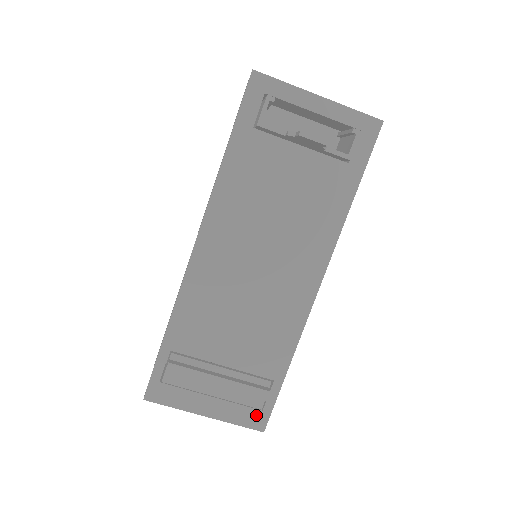
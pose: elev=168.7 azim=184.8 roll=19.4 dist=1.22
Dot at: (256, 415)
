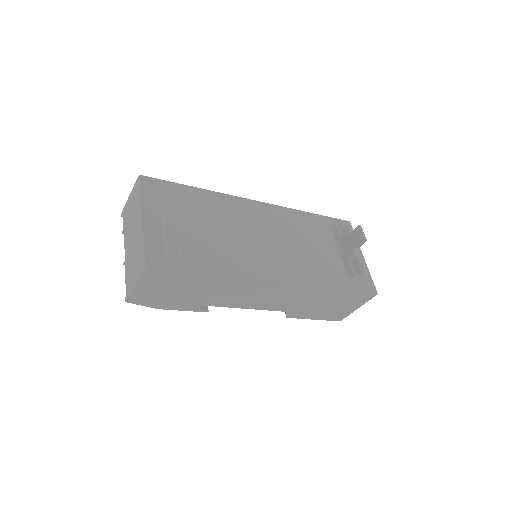
Dot at: (160, 257)
